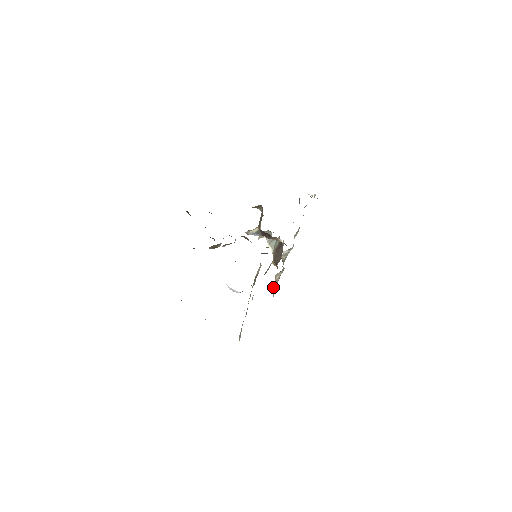
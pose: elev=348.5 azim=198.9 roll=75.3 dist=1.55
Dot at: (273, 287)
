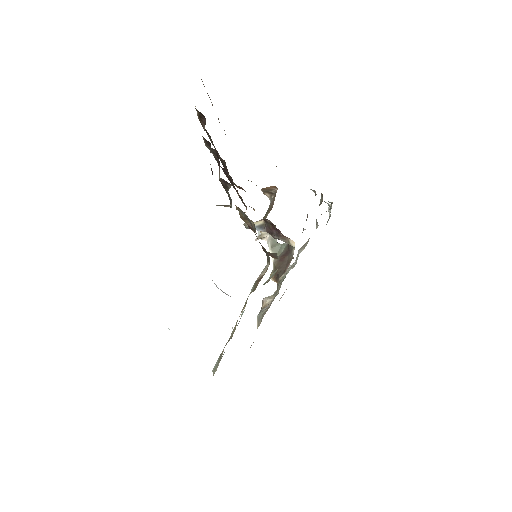
Dot at: (260, 313)
